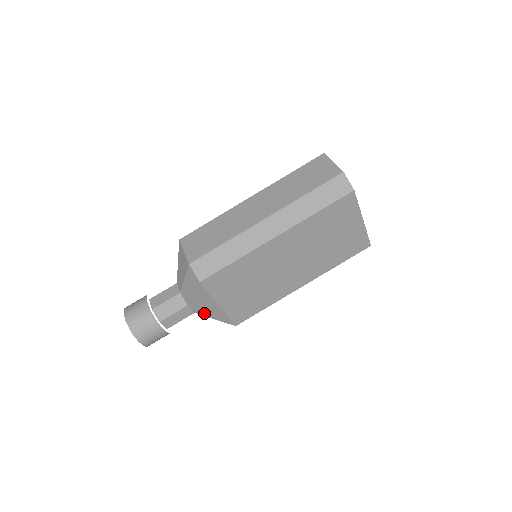
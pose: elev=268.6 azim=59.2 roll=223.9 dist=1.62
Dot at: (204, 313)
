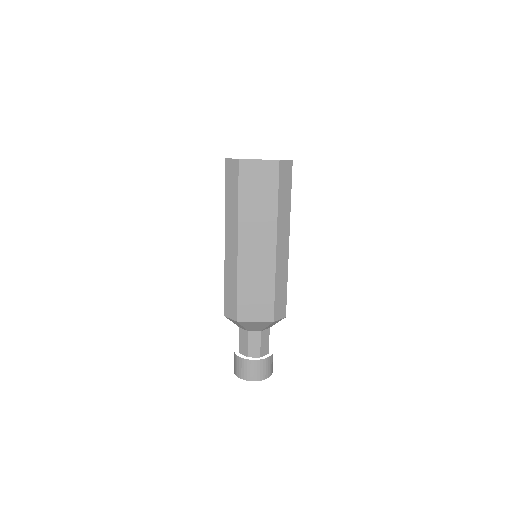
Dot at: occluded
